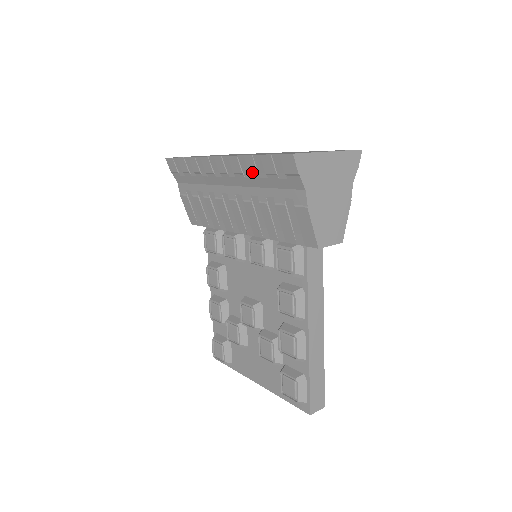
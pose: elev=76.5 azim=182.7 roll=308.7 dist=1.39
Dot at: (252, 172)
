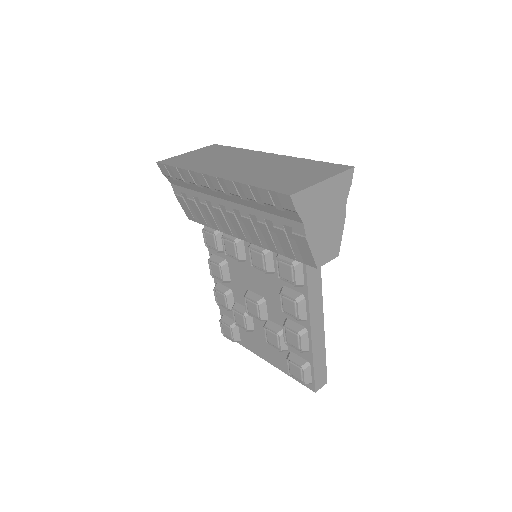
Dot at: (249, 198)
